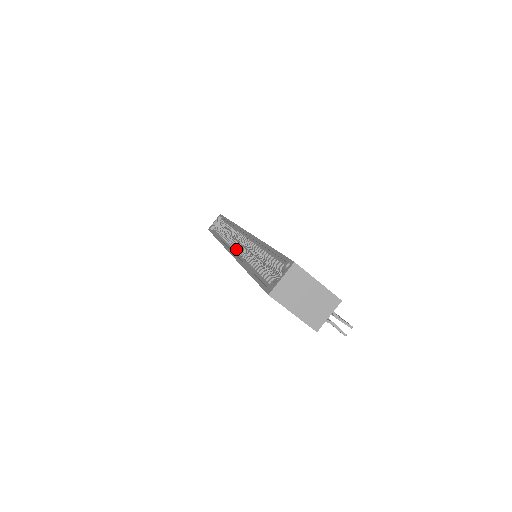
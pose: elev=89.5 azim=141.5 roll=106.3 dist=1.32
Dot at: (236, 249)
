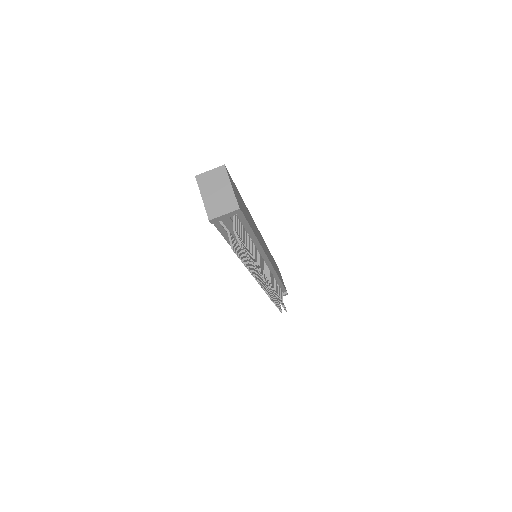
Dot at: occluded
